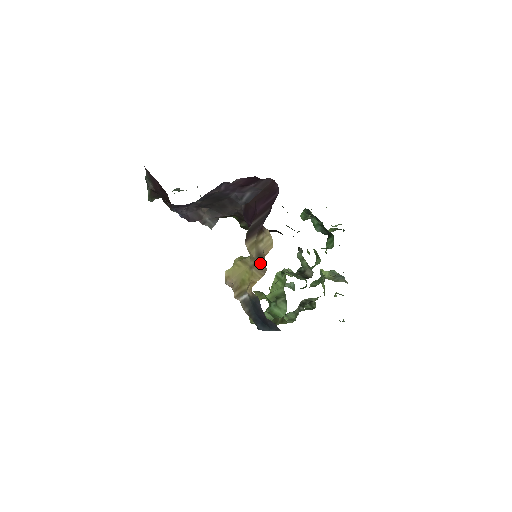
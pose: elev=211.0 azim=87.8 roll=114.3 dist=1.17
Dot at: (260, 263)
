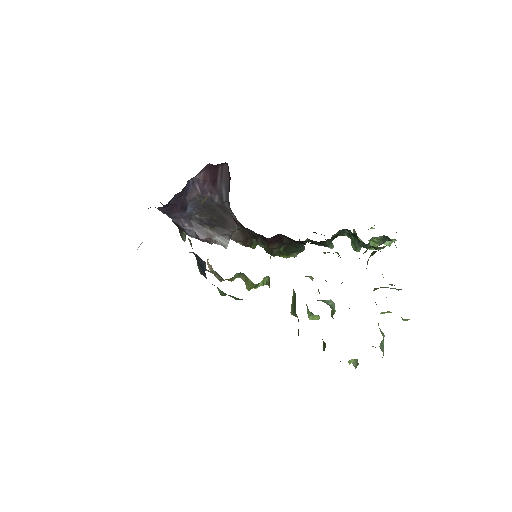
Dot at: occluded
